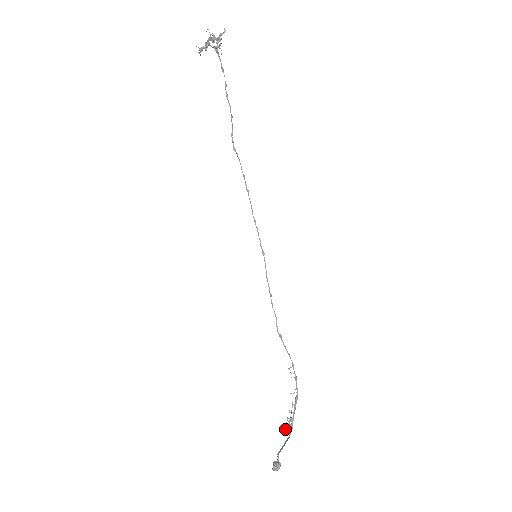
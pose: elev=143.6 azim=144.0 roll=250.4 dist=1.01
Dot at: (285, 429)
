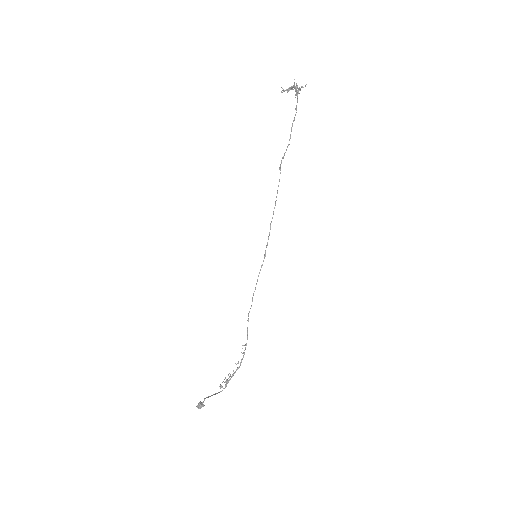
Dot at: (220, 385)
